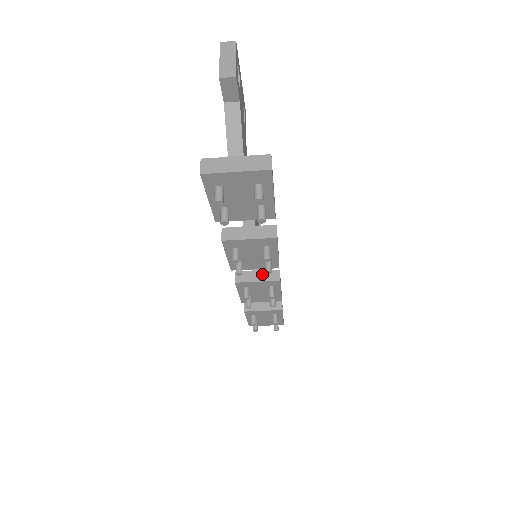
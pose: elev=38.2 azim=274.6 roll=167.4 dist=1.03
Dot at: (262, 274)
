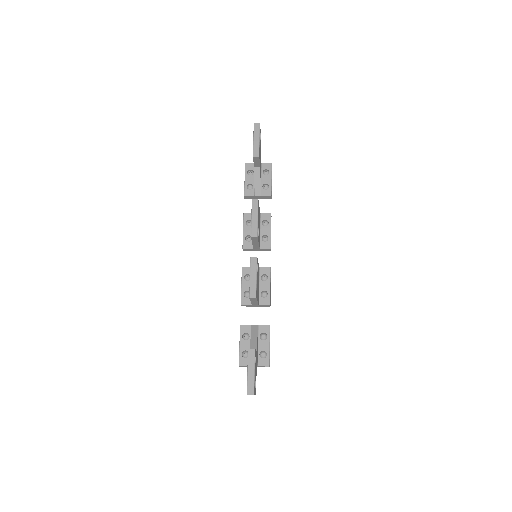
Dot at: (260, 250)
